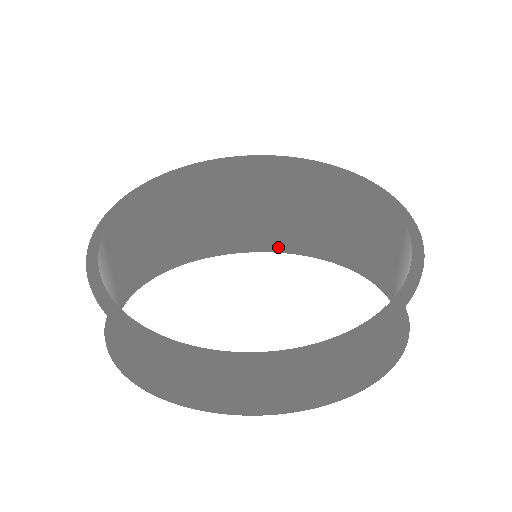
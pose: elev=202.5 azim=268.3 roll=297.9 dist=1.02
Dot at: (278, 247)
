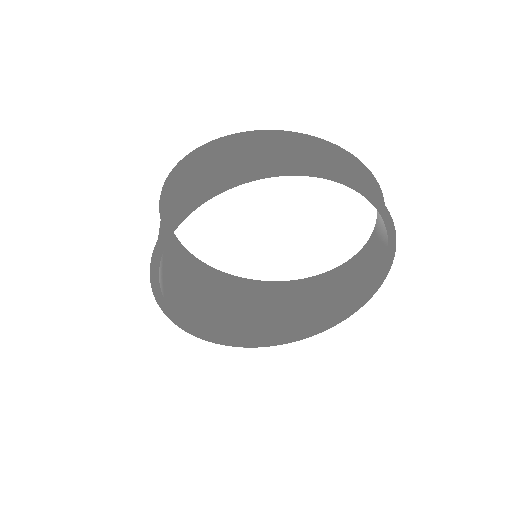
Dot at: (204, 330)
